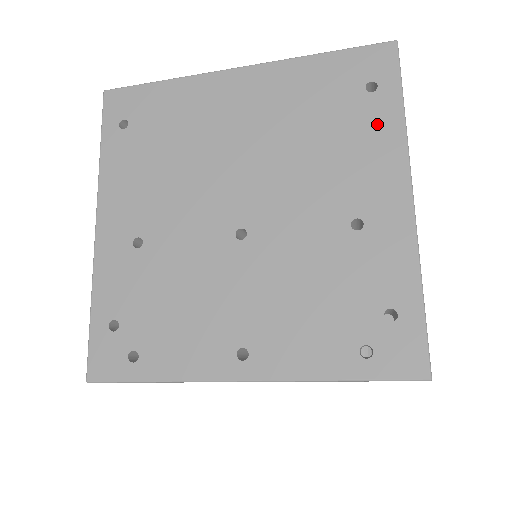
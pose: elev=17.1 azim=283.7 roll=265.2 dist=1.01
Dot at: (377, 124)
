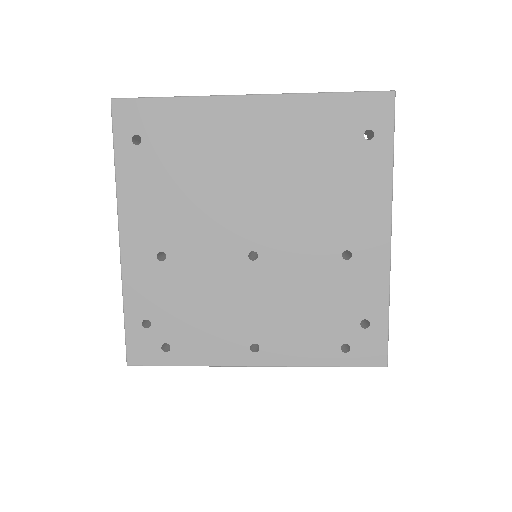
Dot at: (370, 171)
